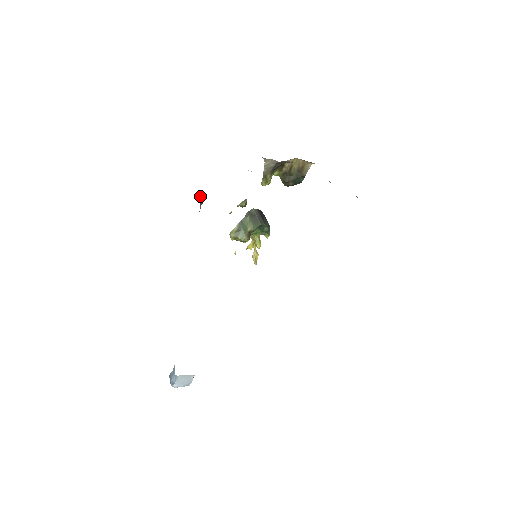
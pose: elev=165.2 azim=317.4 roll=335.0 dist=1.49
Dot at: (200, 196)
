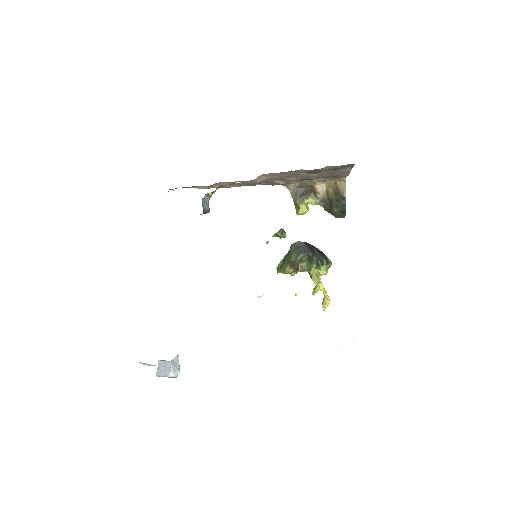
Dot at: occluded
